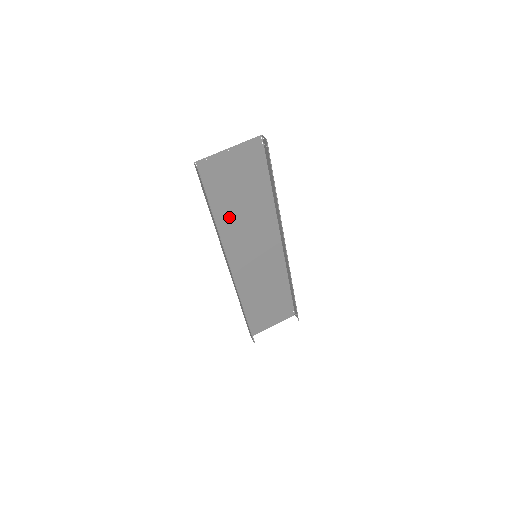
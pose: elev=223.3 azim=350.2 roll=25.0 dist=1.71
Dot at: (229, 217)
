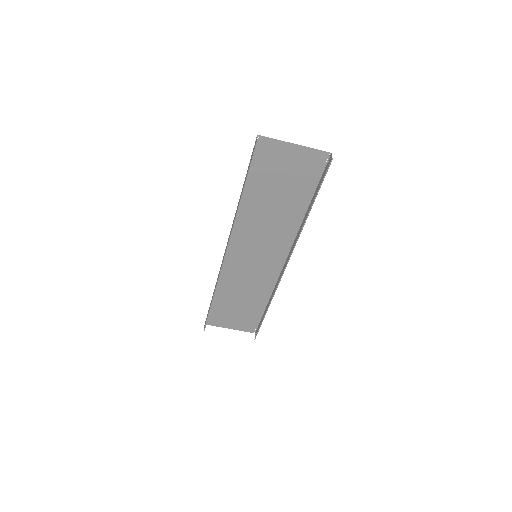
Dot at: (256, 205)
